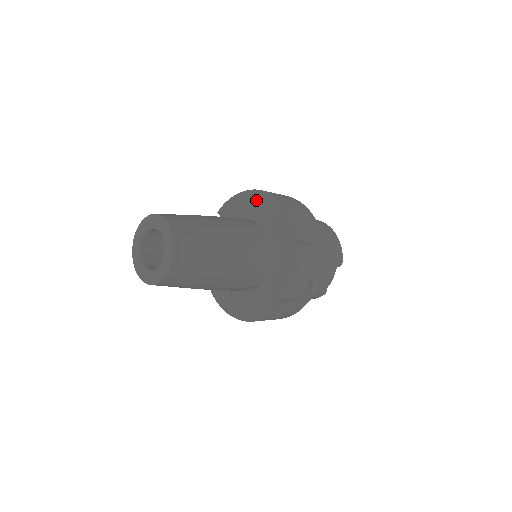
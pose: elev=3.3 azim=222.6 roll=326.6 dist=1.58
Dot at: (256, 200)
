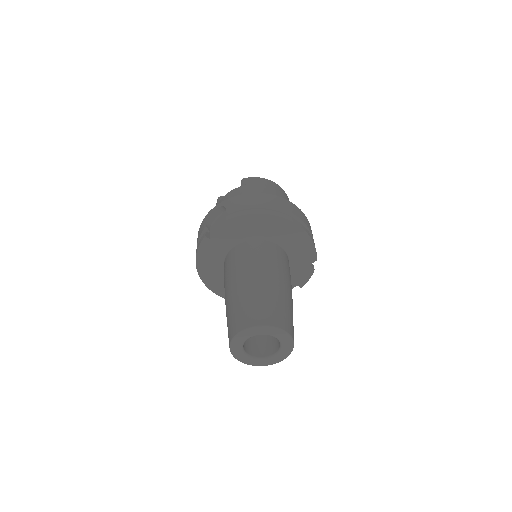
Dot at: (283, 227)
